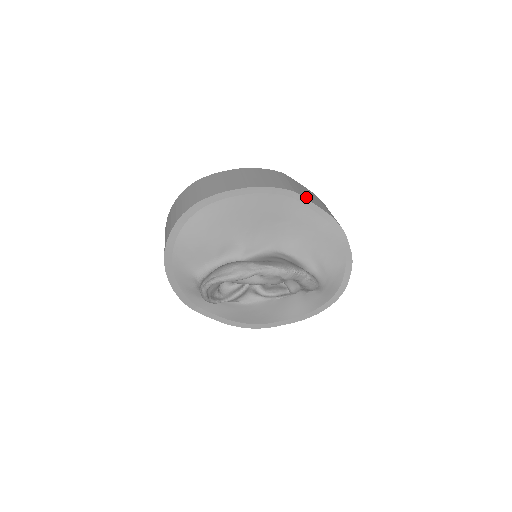
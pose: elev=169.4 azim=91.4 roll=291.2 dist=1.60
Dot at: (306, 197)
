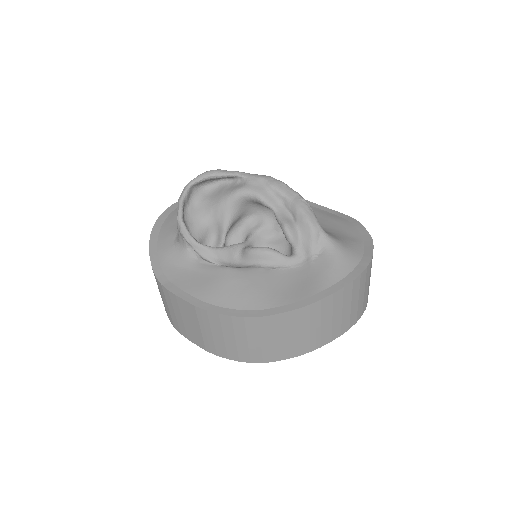
Dot at: occluded
